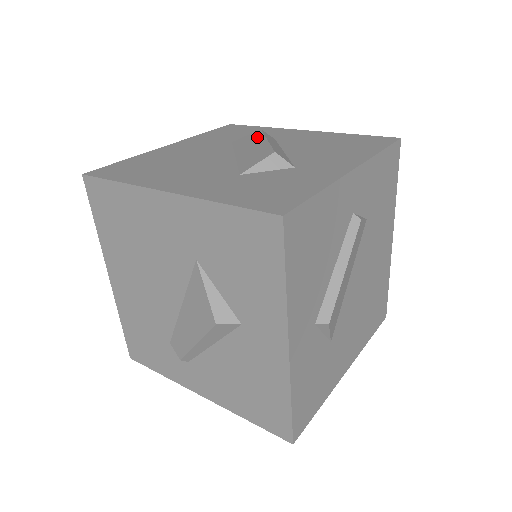
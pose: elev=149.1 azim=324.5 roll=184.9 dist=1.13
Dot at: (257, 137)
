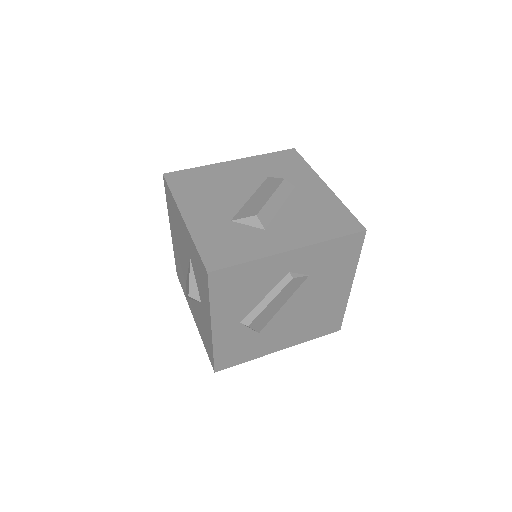
Dot at: (274, 187)
